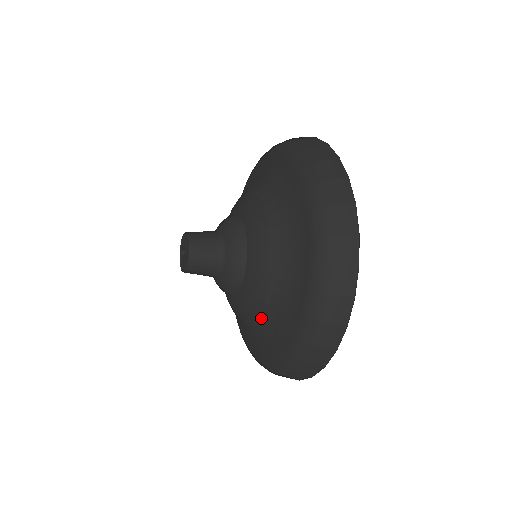
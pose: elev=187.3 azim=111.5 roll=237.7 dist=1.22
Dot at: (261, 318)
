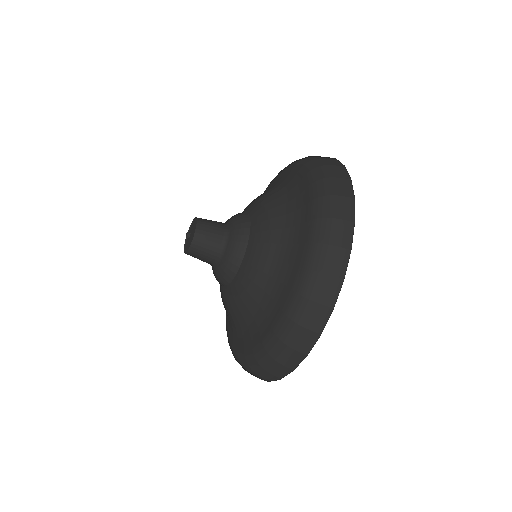
Dot at: (239, 317)
